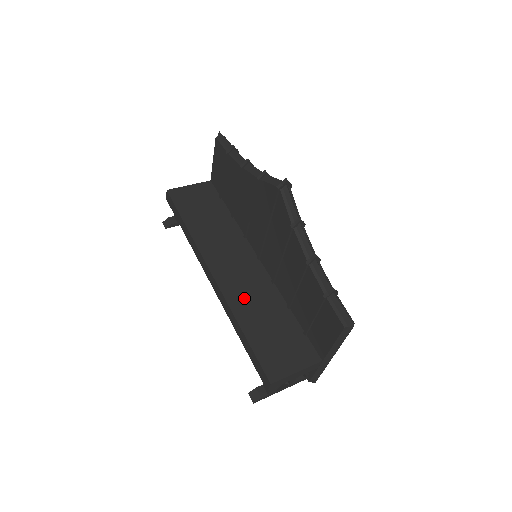
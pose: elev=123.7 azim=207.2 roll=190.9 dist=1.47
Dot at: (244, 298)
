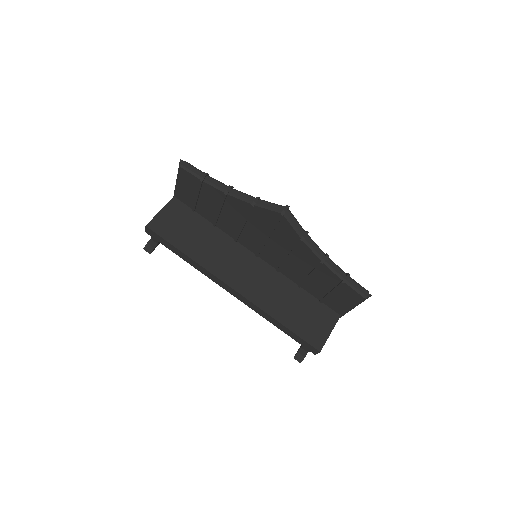
Dot at: (267, 296)
